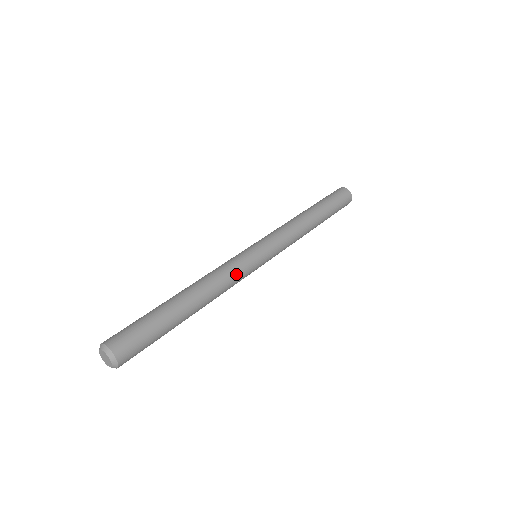
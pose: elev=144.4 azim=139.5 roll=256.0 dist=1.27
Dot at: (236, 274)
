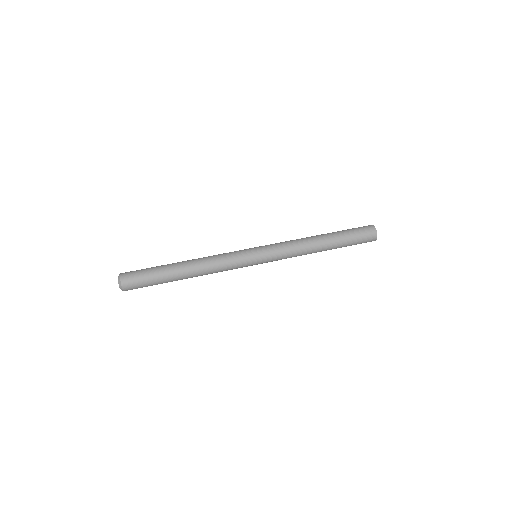
Dot at: occluded
